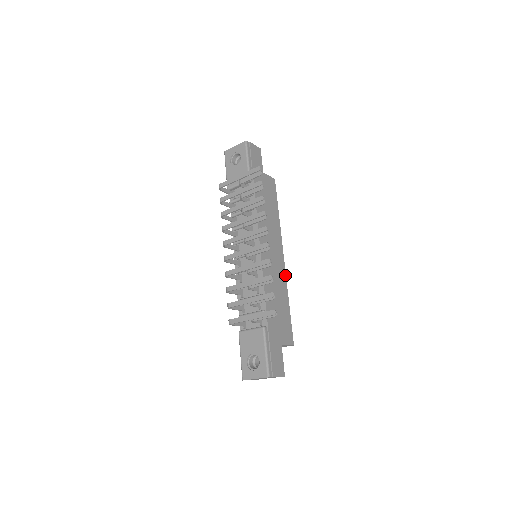
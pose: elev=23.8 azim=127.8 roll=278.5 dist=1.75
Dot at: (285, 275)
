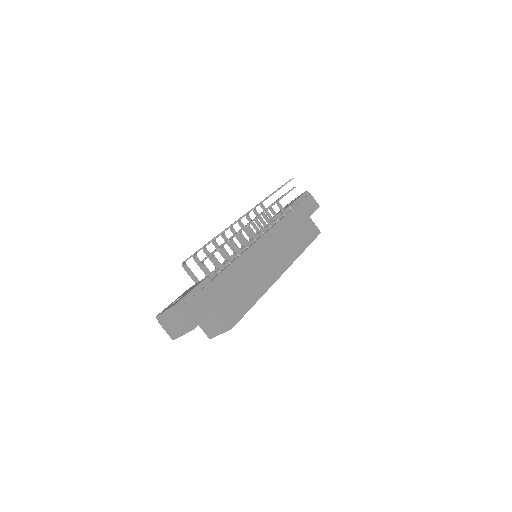
Dot at: (273, 283)
